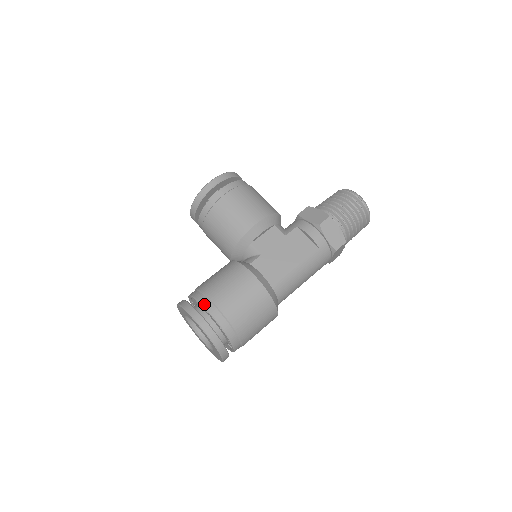
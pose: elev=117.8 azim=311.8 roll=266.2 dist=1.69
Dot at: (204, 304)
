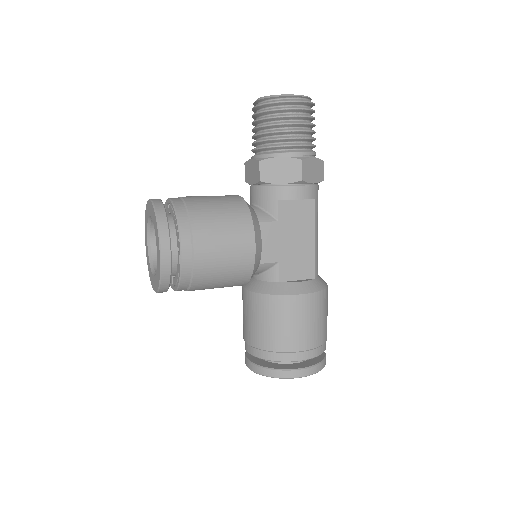
Dot at: (293, 360)
